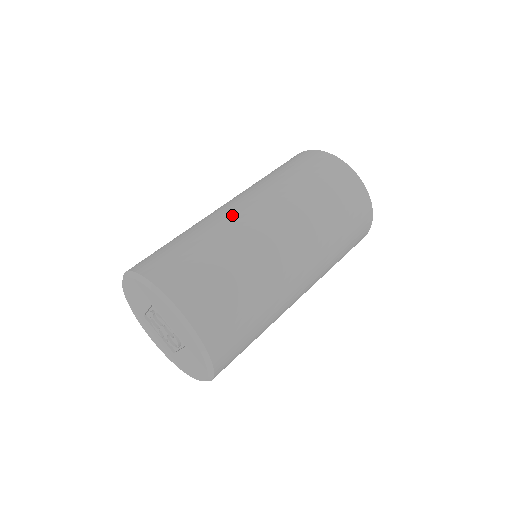
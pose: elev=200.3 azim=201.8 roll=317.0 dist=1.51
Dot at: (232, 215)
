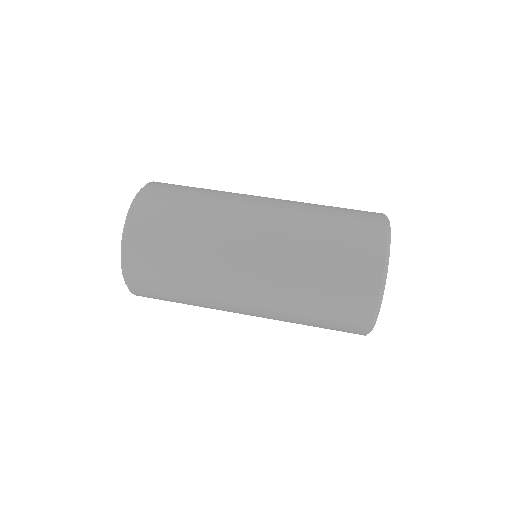
Dot at: (238, 210)
